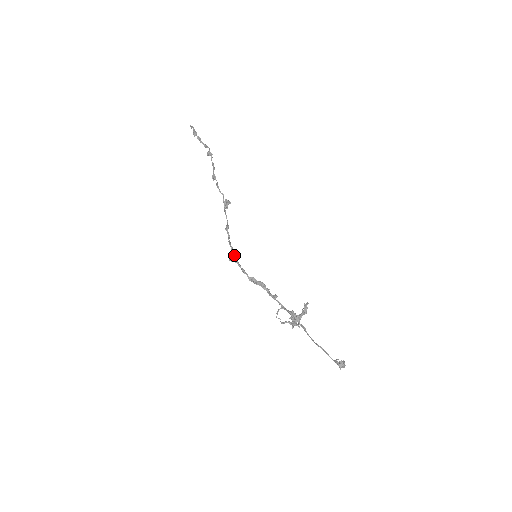
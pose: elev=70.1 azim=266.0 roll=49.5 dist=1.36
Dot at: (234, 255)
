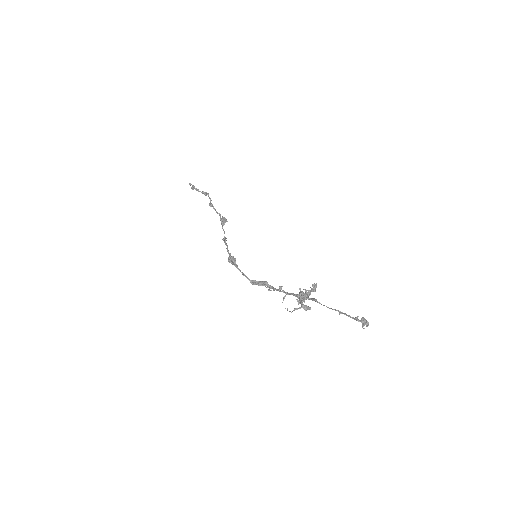
Dot at: (233, 259)
